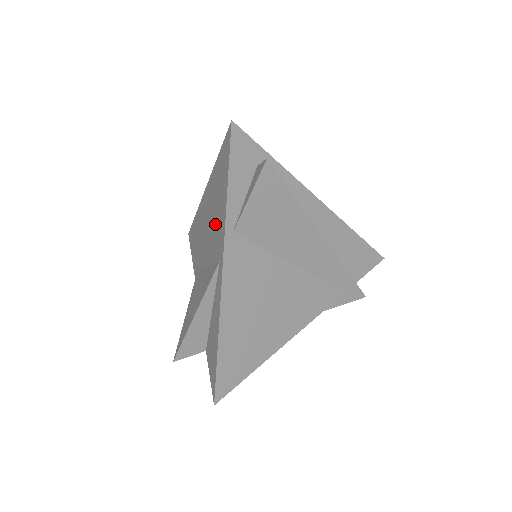
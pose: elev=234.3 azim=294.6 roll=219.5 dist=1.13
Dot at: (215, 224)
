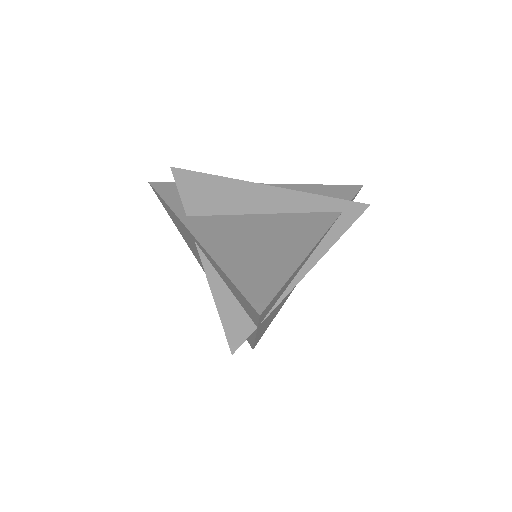
Dot at: (192, 245)
